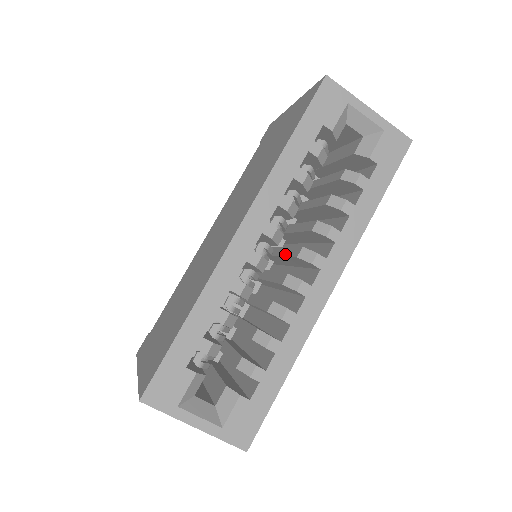
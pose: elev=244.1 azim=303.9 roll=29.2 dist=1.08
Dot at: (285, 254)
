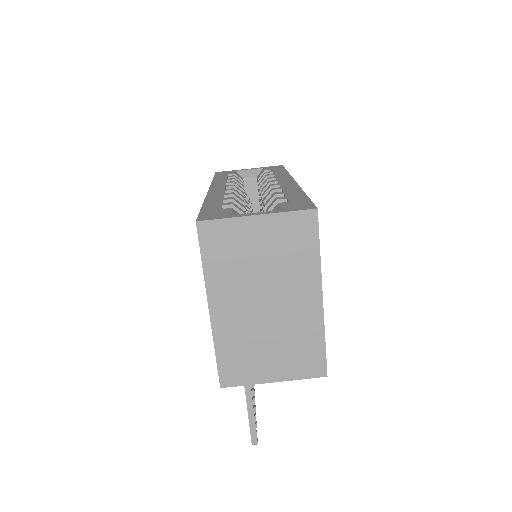
Dot at: occluded
